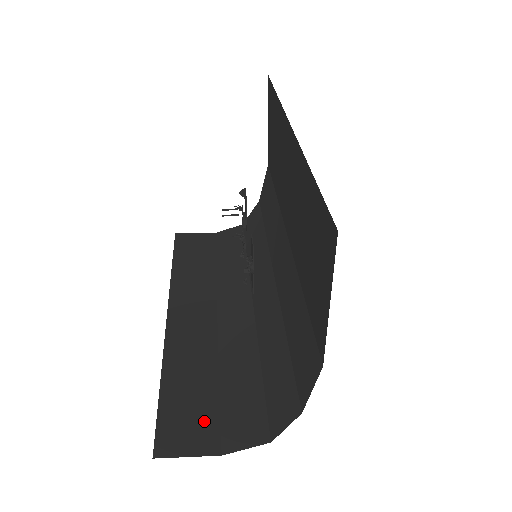
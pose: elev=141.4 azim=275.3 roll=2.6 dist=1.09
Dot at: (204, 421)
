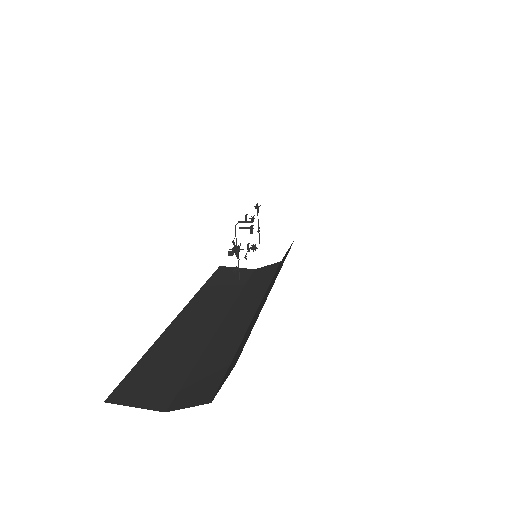
Dot at: (165, 386)
